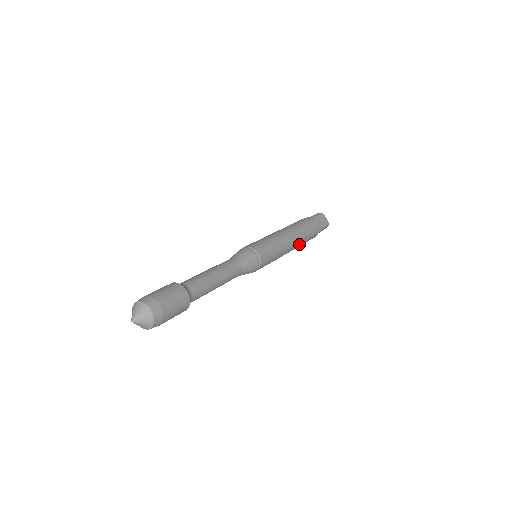
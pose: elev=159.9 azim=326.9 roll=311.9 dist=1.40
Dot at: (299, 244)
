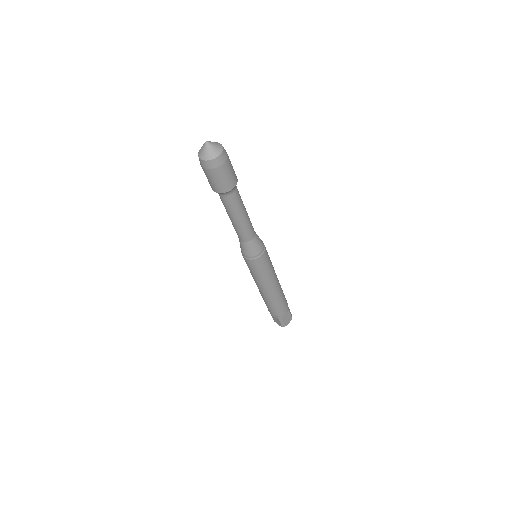
Dot at: (280, 290)
